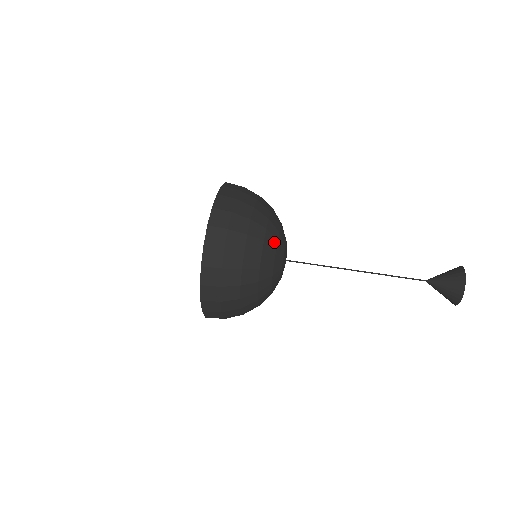
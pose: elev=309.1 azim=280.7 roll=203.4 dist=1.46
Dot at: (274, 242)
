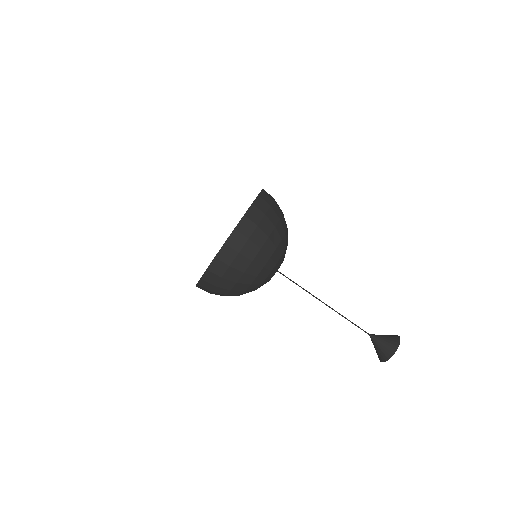
Dot at: (258, 286)
